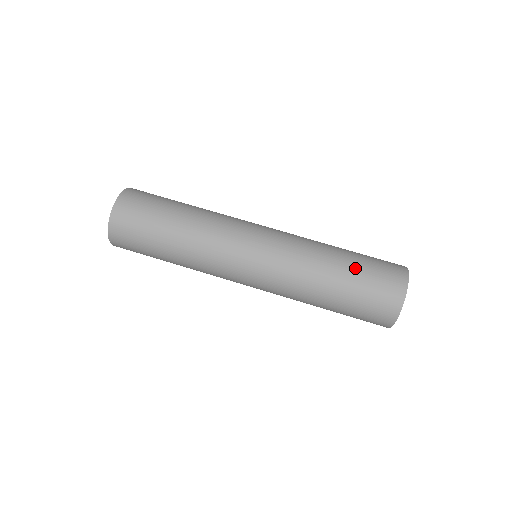
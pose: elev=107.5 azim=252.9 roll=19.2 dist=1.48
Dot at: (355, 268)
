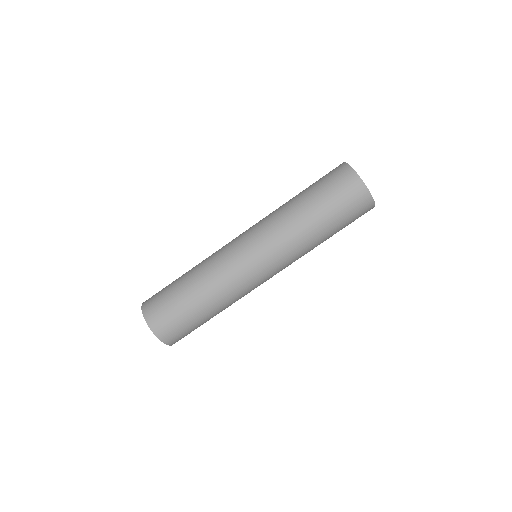
Dot at: (310, 189)
